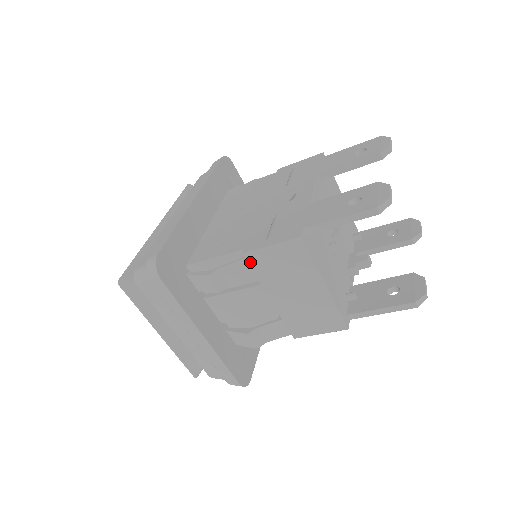
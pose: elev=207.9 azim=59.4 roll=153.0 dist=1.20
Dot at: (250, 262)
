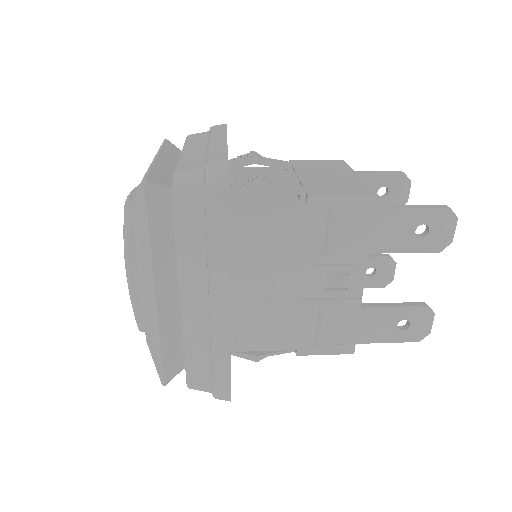
Dot at: occluded
